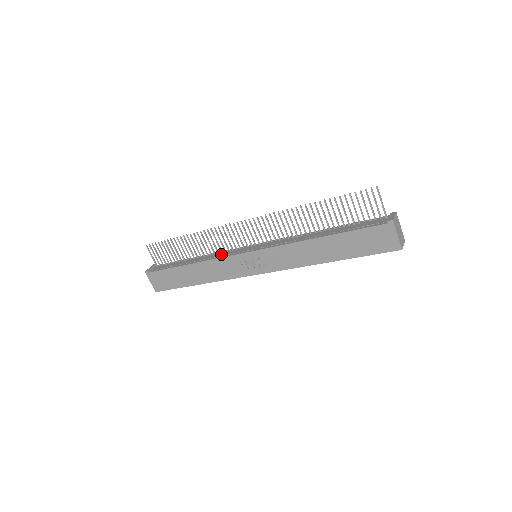
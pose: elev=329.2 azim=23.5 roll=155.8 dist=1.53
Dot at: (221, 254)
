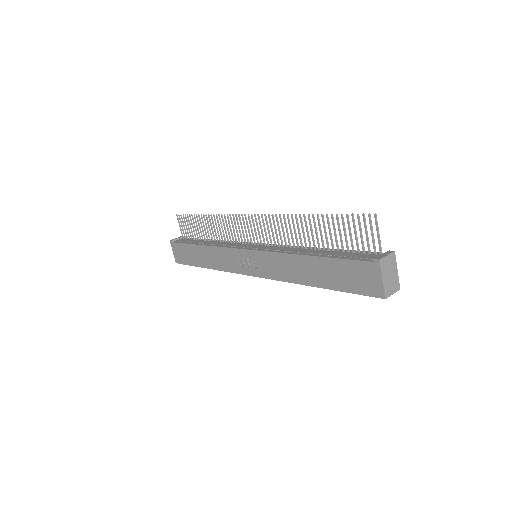
Dot at: (228, 244)
